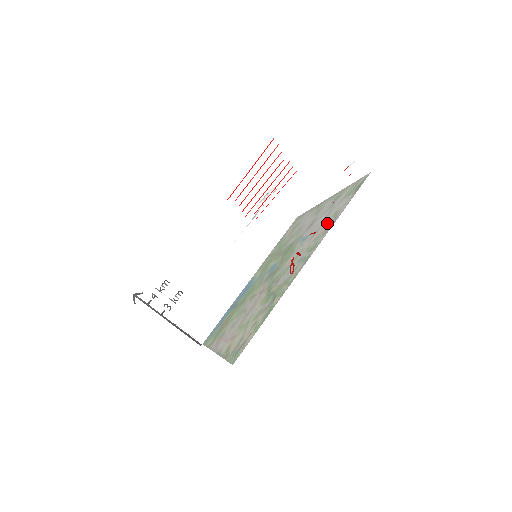
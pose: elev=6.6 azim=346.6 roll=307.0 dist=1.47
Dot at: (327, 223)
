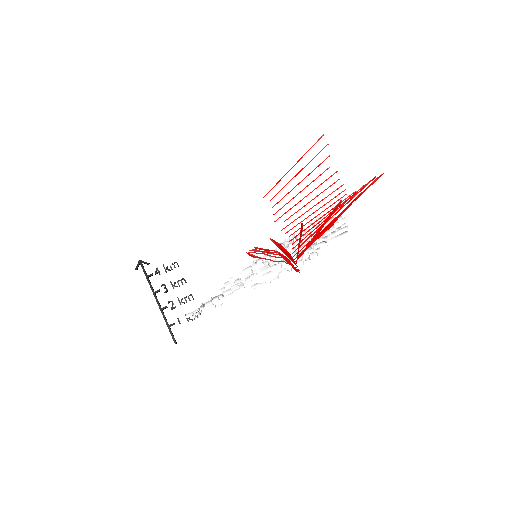
Dot at: occluded
